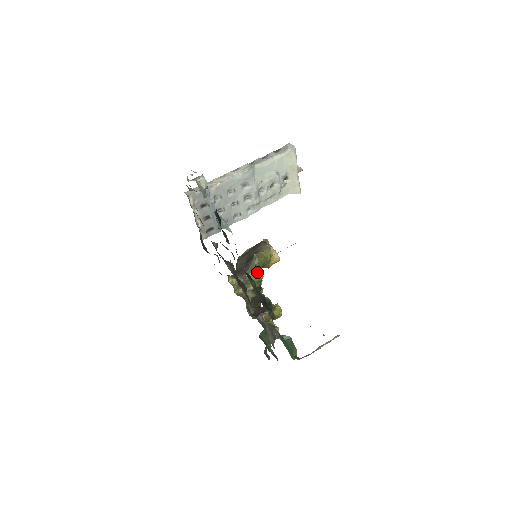
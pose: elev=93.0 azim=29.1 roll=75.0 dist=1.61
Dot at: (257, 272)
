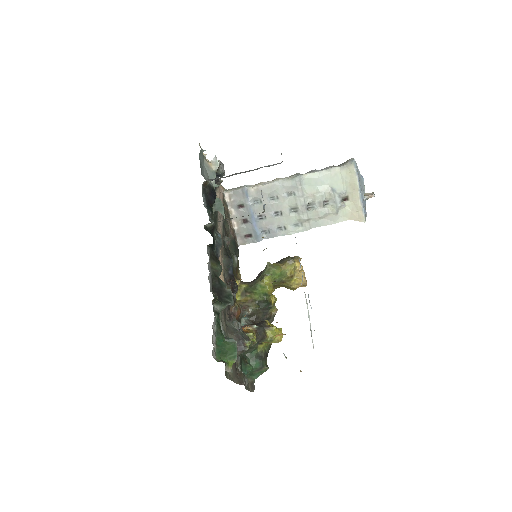
Dot at: (265, 282)
